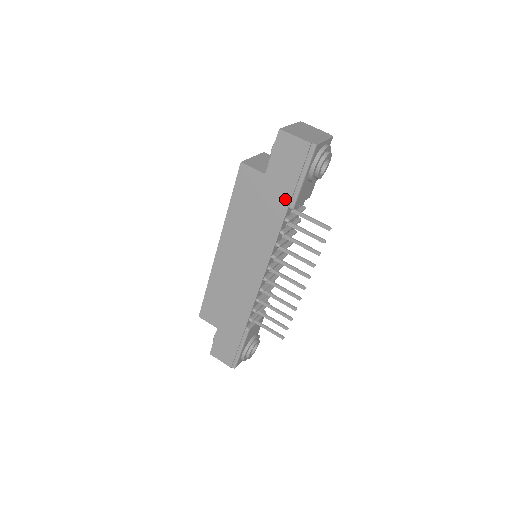
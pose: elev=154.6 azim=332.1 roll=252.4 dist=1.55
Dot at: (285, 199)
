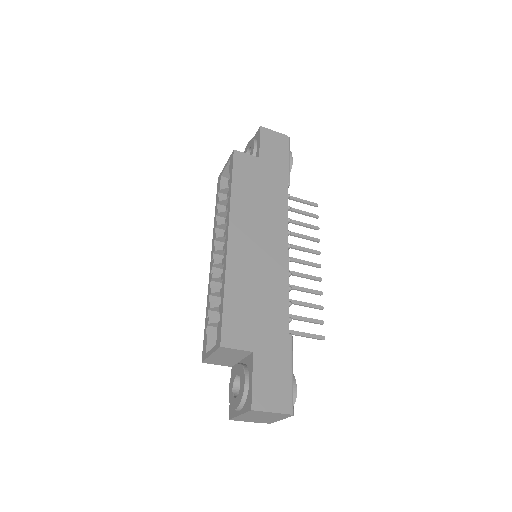
Dot at: (283, 175)
